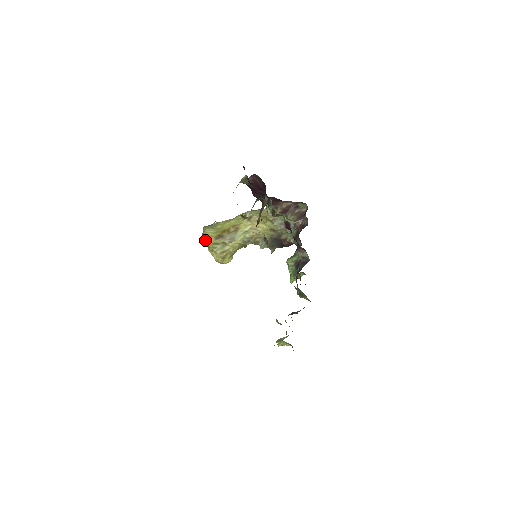
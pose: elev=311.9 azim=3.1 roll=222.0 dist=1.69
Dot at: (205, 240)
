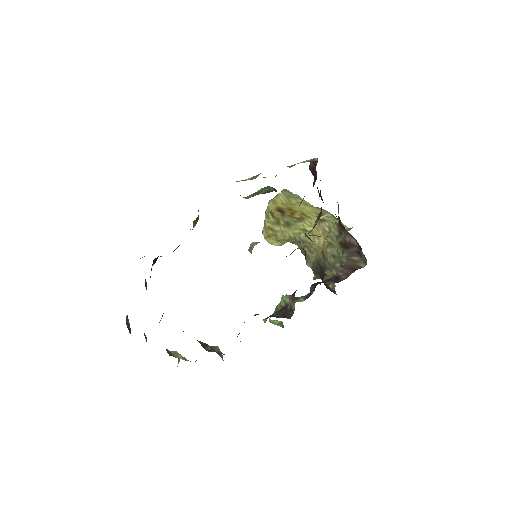
Dot at: (270, 202)
